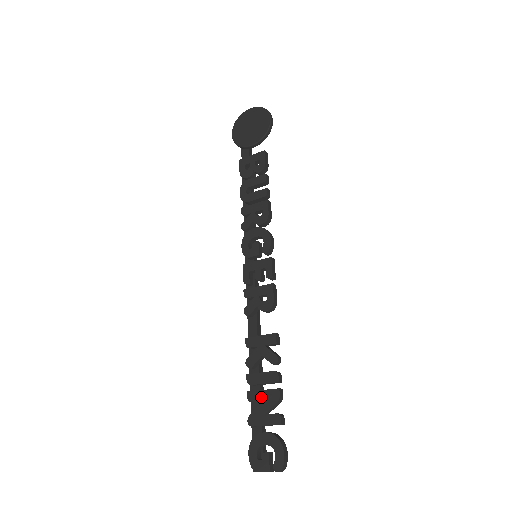
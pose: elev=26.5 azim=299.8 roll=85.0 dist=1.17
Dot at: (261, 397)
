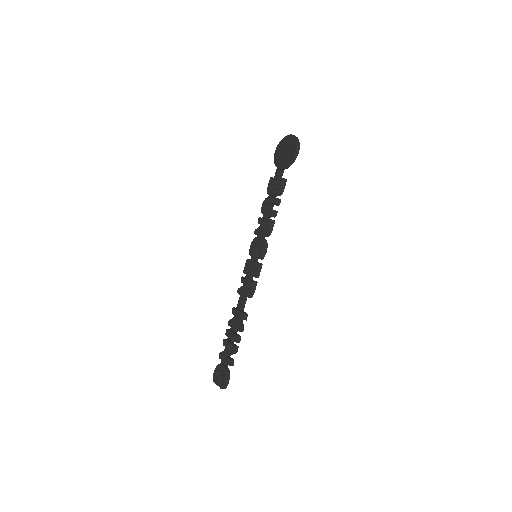
Dot at: (227, 346)
